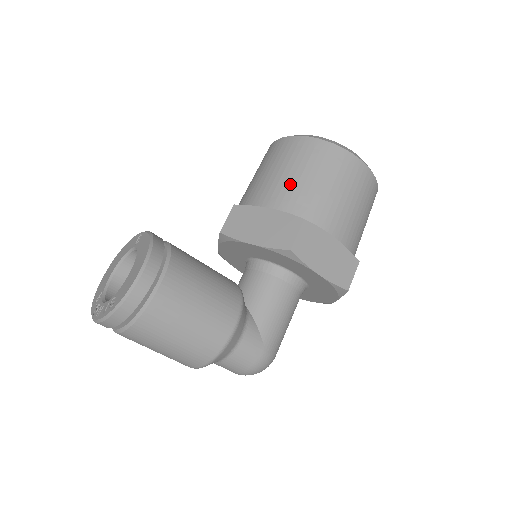
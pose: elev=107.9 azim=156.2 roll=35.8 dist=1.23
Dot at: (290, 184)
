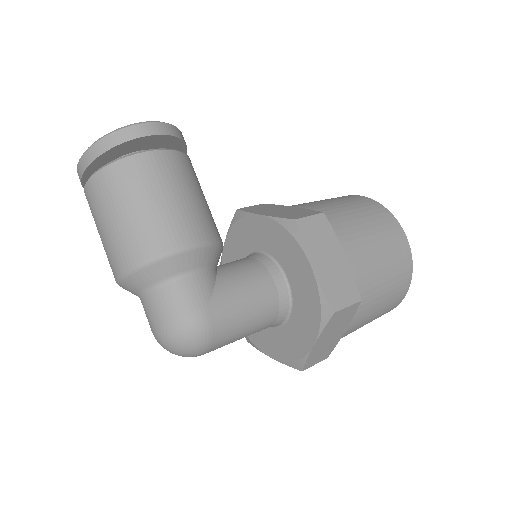
Dot at: (325, 204)
